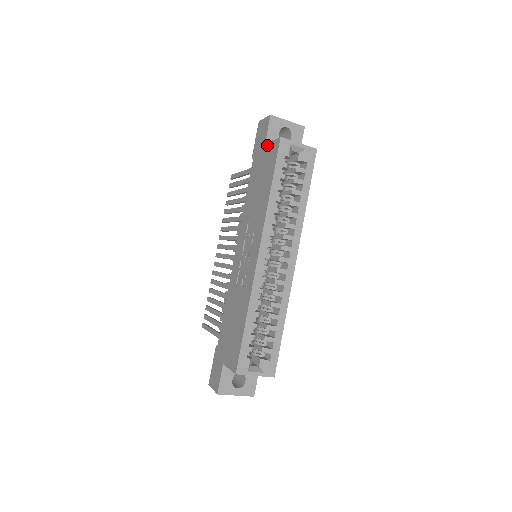
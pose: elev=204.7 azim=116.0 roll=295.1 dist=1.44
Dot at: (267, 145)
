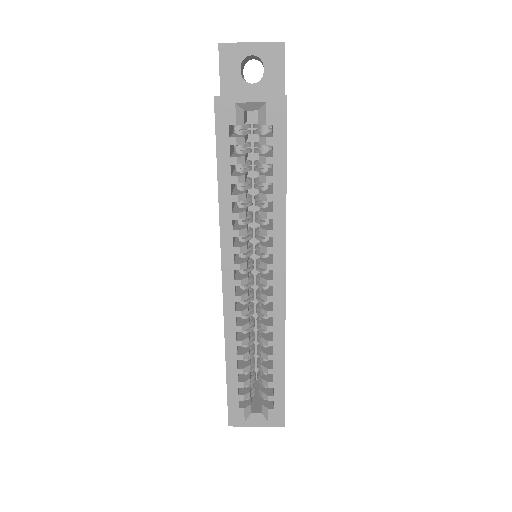
Dot at: occluded
